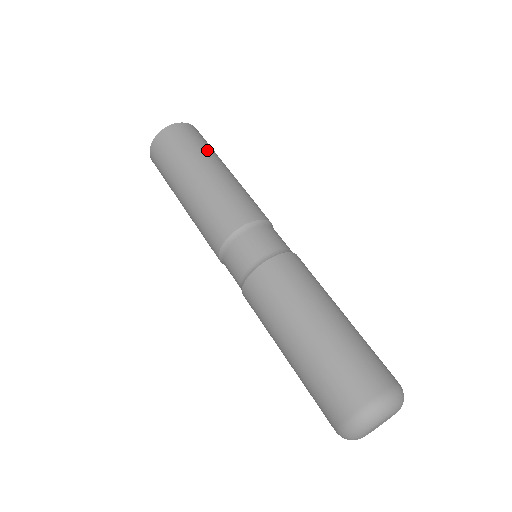
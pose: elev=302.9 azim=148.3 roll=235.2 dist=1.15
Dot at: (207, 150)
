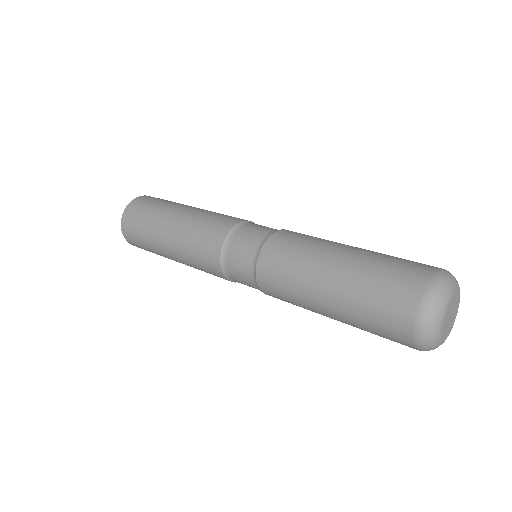
Dot at: (174, 202)
